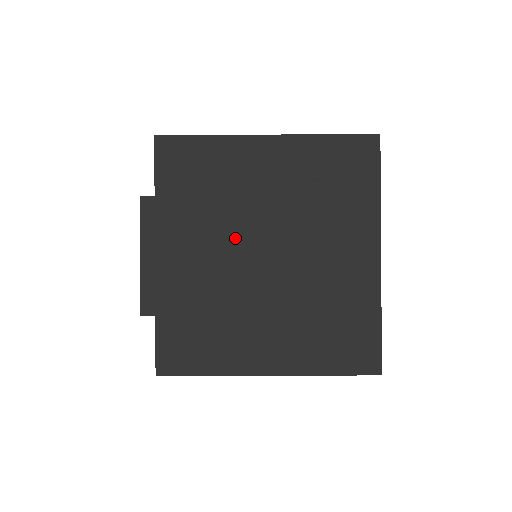
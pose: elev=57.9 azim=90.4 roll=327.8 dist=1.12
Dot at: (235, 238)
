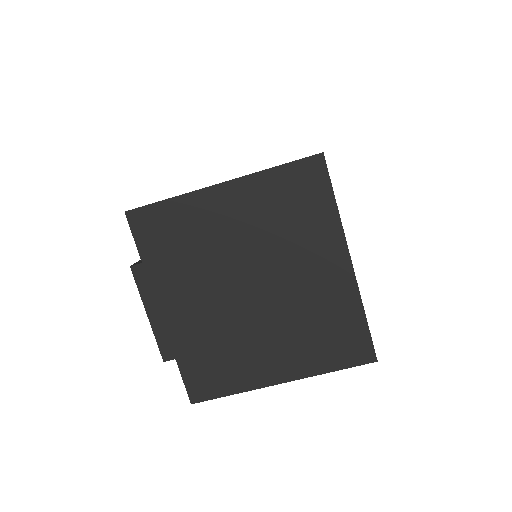
Dot at: (220, 280)
